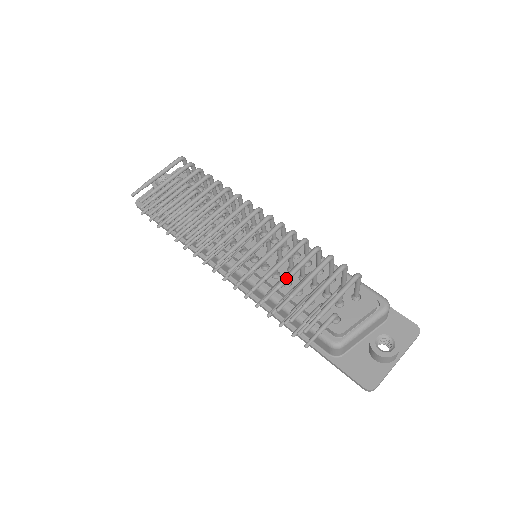
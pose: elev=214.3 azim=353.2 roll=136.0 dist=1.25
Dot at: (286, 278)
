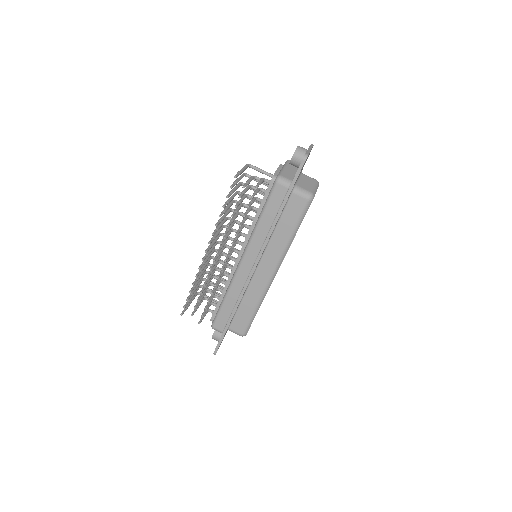
Dot at: (227, 200)
